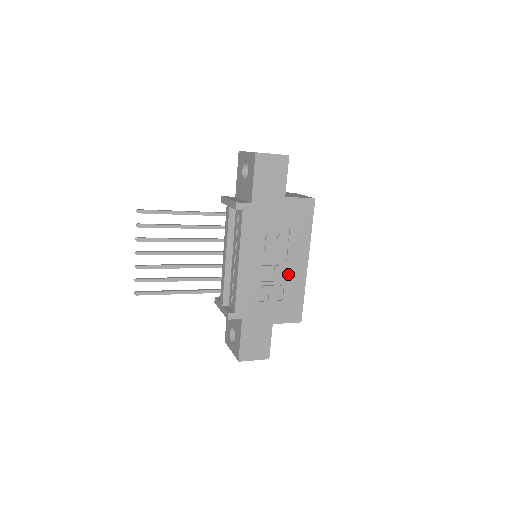
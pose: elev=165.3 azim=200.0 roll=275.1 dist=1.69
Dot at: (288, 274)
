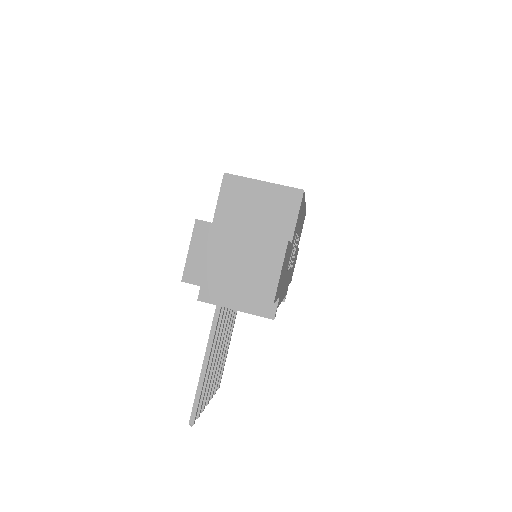
Dot at: (299, 232)
